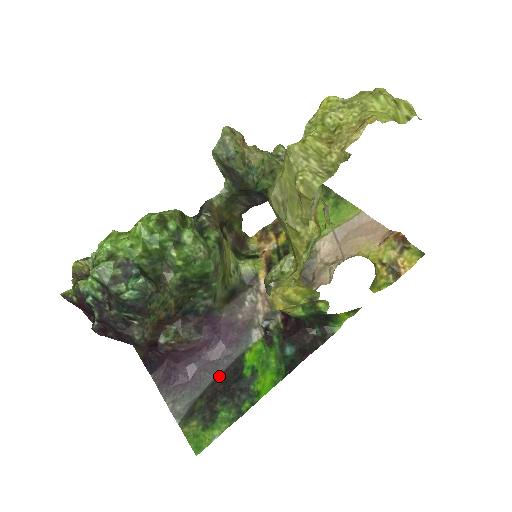
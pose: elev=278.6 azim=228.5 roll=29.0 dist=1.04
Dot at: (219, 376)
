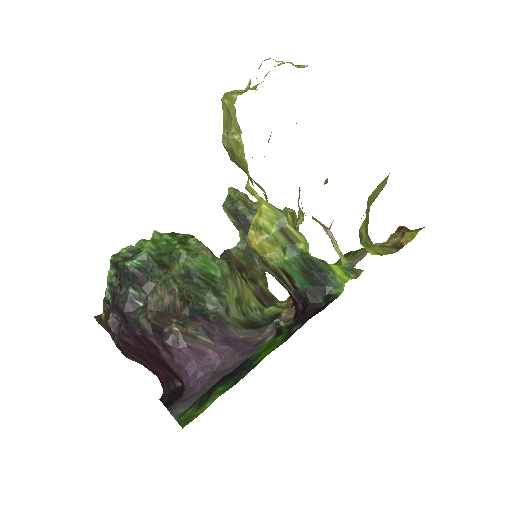
Dot at: (227, 374)
